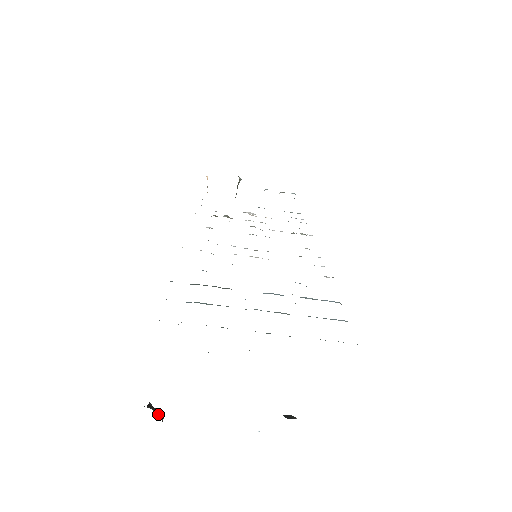
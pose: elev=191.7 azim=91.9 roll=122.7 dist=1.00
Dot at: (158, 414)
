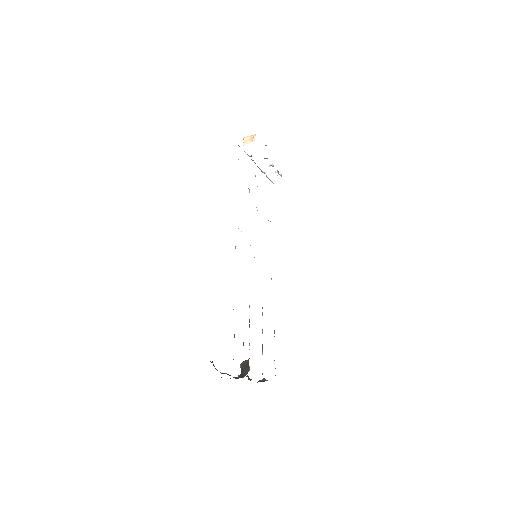
Dot at: occluded
